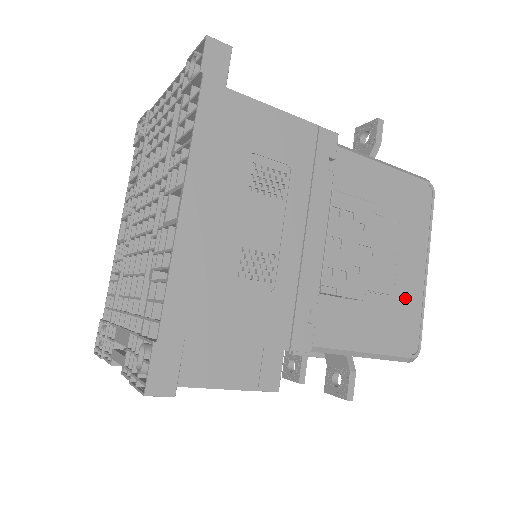
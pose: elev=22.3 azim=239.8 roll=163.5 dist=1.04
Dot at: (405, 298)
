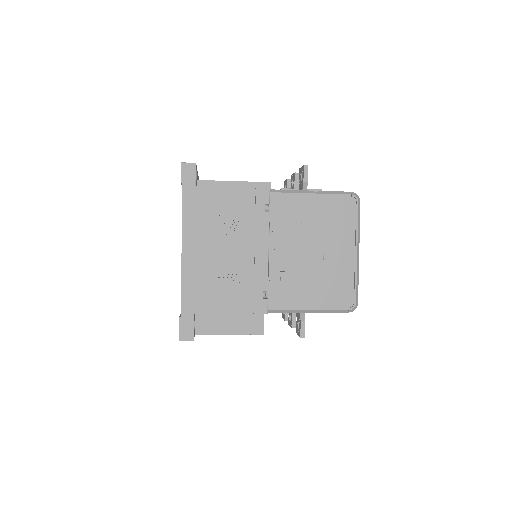
Dot at: (339, 274)
